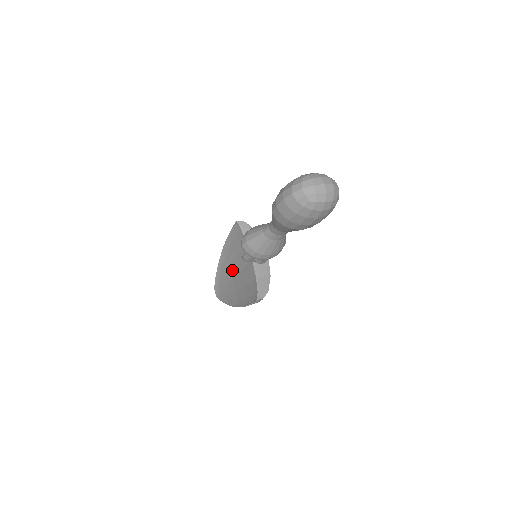
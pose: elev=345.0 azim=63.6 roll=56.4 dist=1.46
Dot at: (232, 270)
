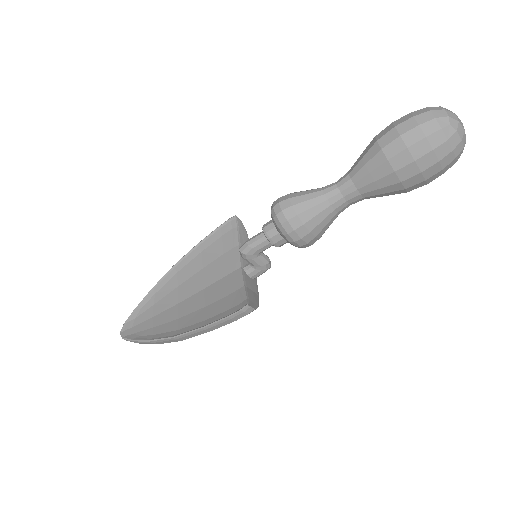
Dot at: (182, 291)
